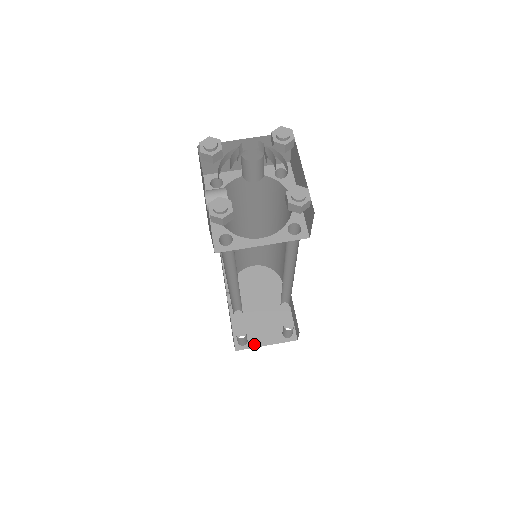
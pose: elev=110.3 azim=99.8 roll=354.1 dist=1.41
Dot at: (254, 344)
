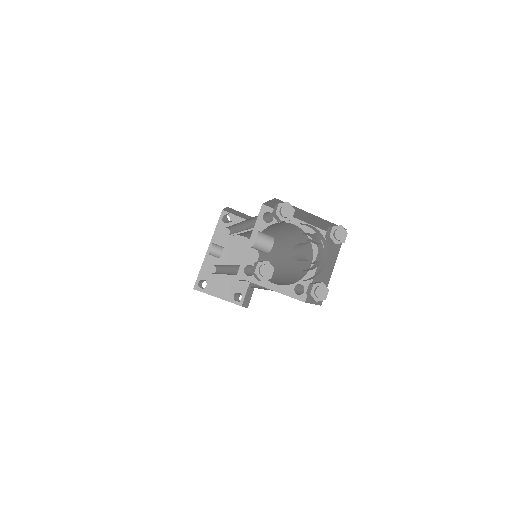
Dot at: (209, 291)
